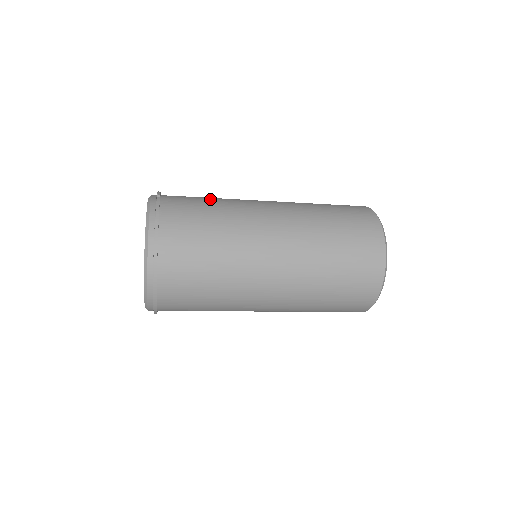
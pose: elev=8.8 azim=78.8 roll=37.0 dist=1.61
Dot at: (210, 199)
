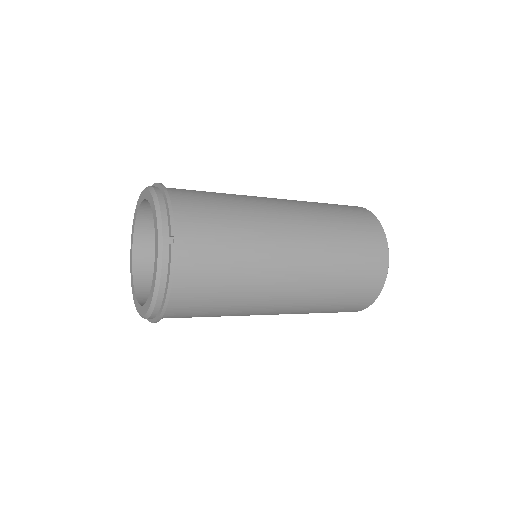
Dot at: (230, 234)
